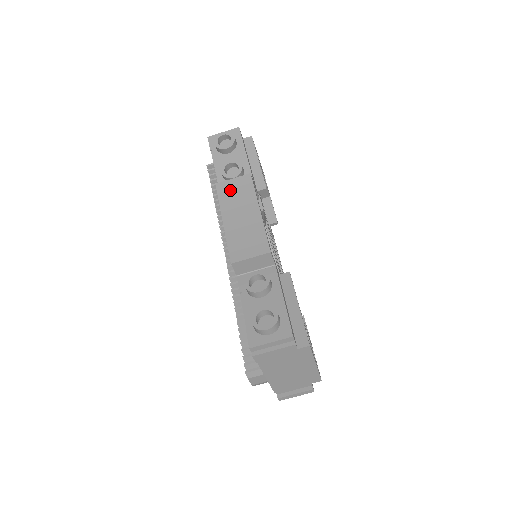
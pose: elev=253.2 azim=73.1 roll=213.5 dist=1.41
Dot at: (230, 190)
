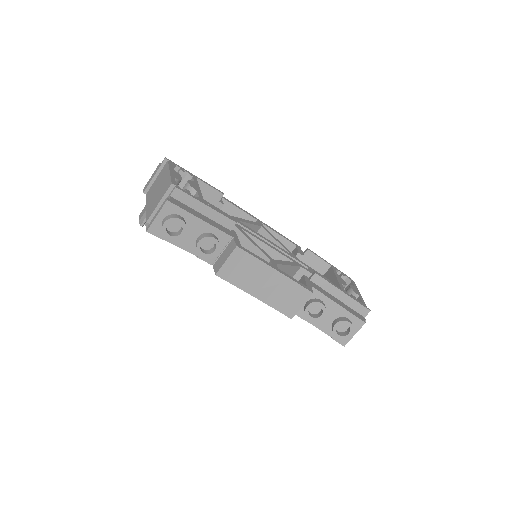
Dot at: (234, 271)
